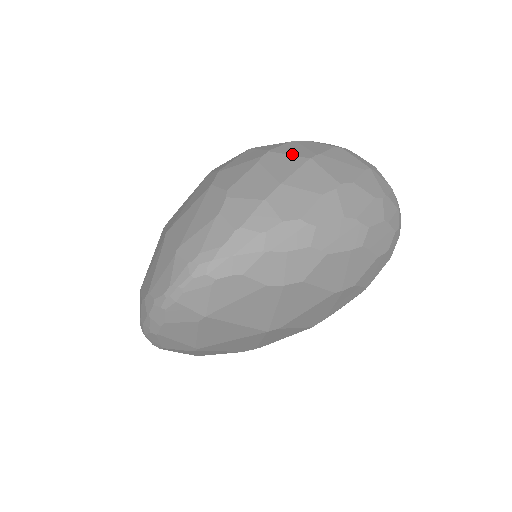
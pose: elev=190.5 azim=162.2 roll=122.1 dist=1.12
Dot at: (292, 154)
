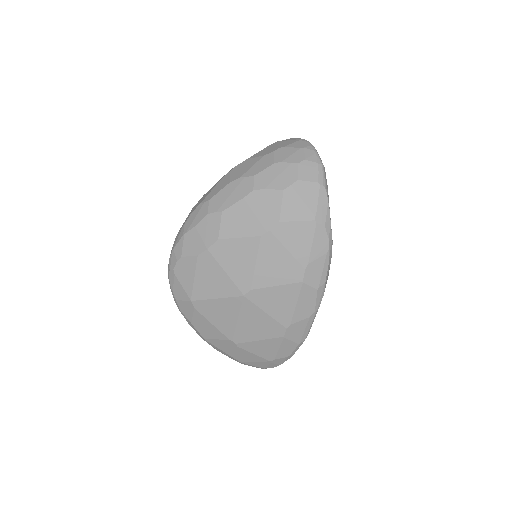
Dot at: occluded
